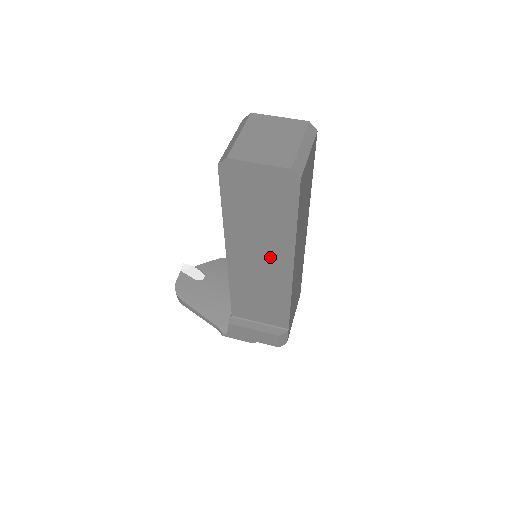
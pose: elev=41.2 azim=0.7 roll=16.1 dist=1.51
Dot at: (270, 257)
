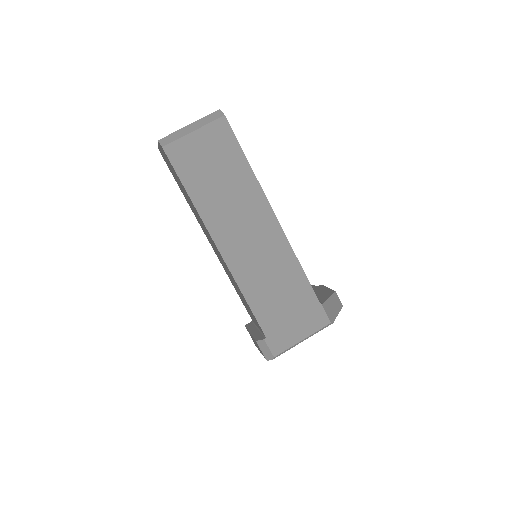
Dot at: occluded
